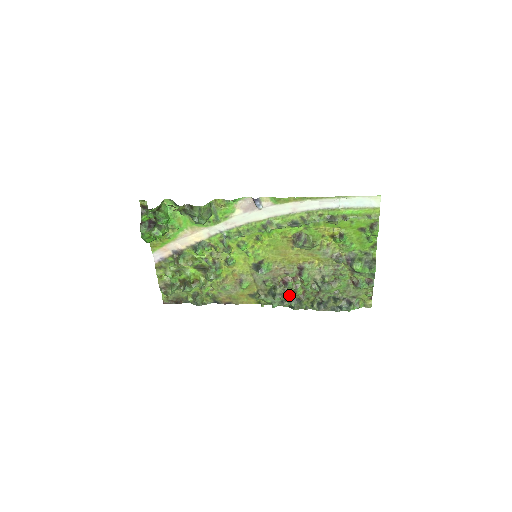
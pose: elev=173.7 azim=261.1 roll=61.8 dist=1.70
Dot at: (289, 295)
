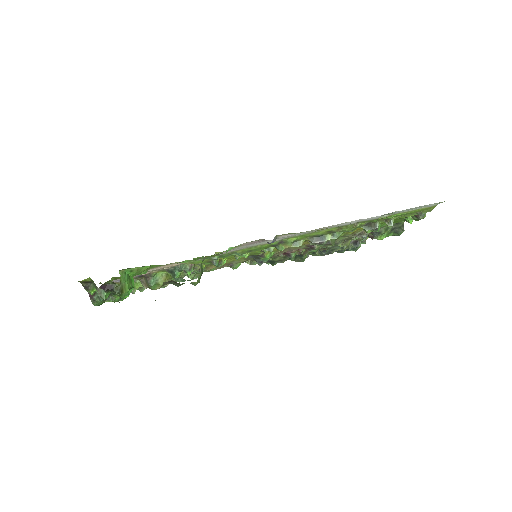
Dot at: occluded
